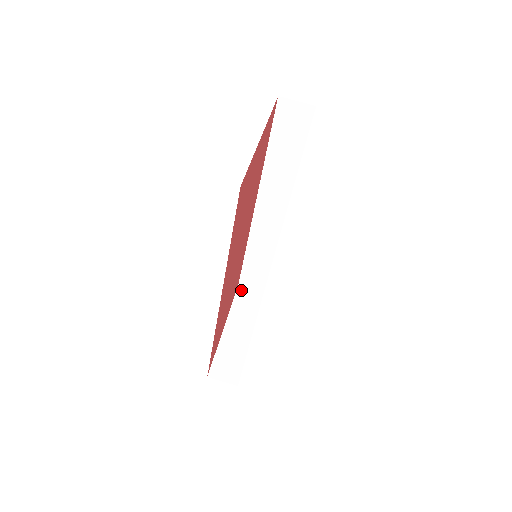
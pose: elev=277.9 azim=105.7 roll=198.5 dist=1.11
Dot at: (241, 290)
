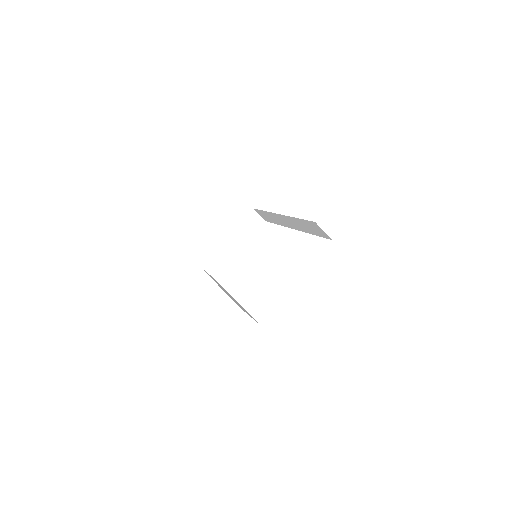
Dot at: (253, 213)
